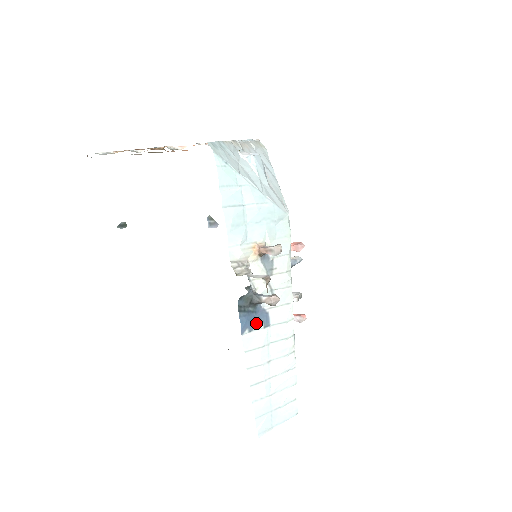
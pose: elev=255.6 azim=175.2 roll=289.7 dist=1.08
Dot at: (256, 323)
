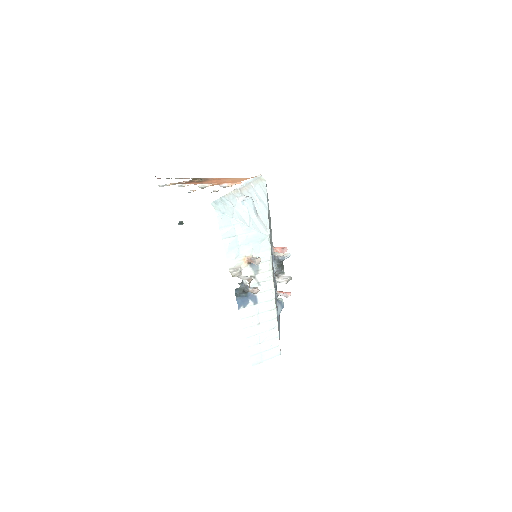
Dot at: (248, 302)
